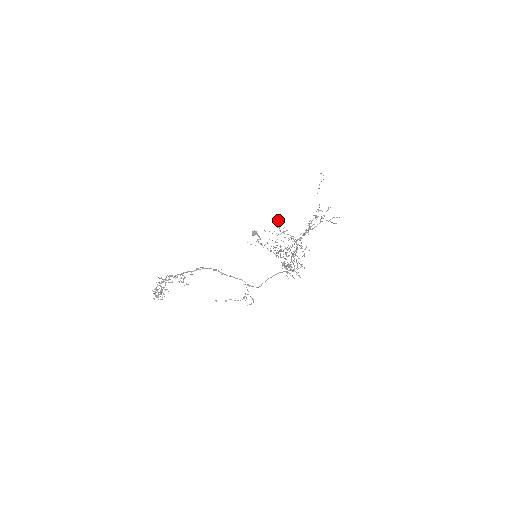
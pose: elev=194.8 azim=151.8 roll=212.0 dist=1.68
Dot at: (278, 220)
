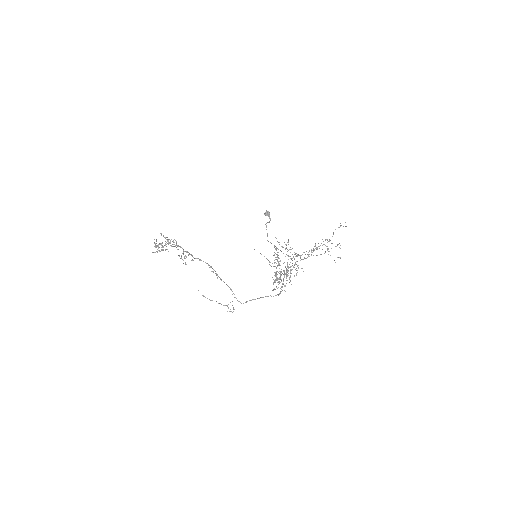
Dot at: occluded
